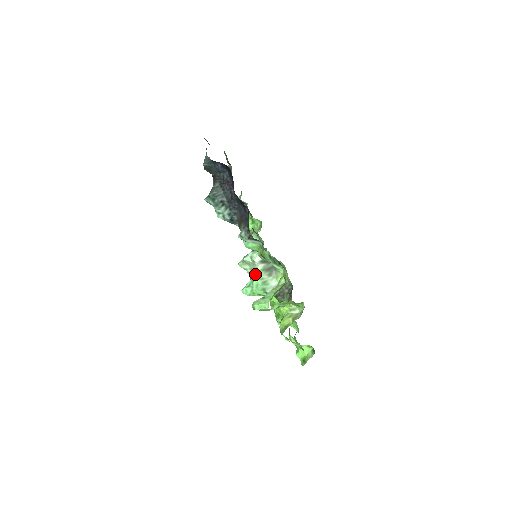
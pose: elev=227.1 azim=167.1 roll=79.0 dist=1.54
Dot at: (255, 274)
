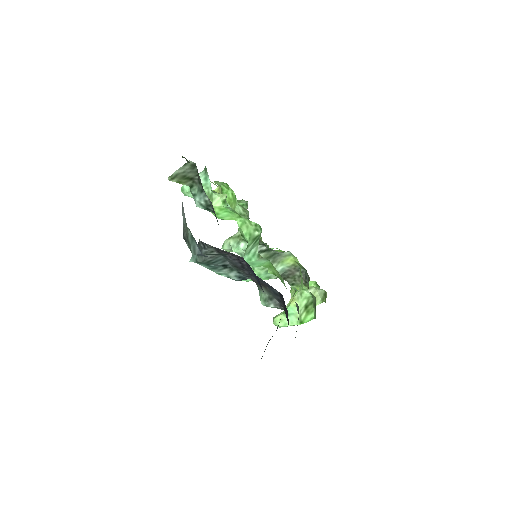
Dot at: occluded
